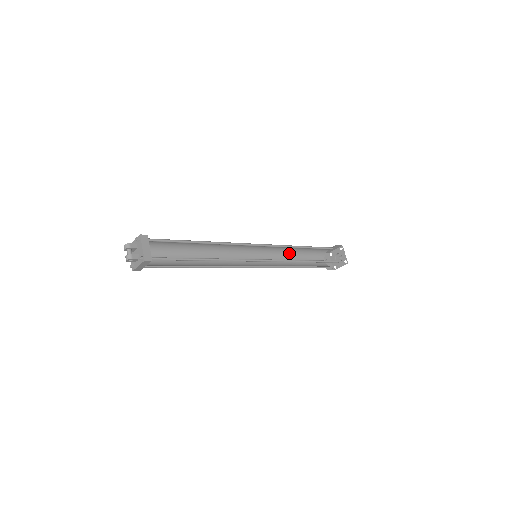
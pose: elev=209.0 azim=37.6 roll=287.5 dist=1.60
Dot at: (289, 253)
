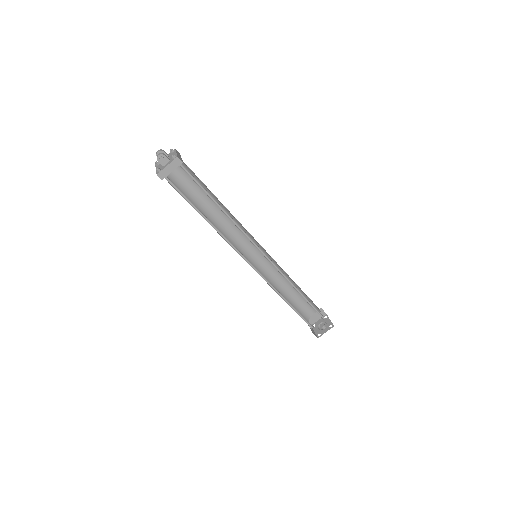
Dot at: (280, 289)
